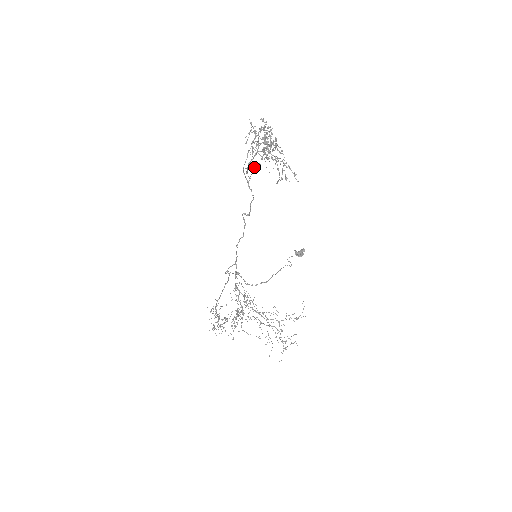
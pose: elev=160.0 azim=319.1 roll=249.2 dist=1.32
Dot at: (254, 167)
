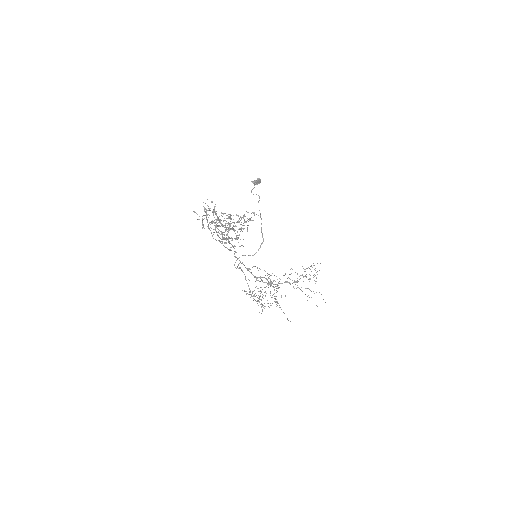
Dot at: occluded
